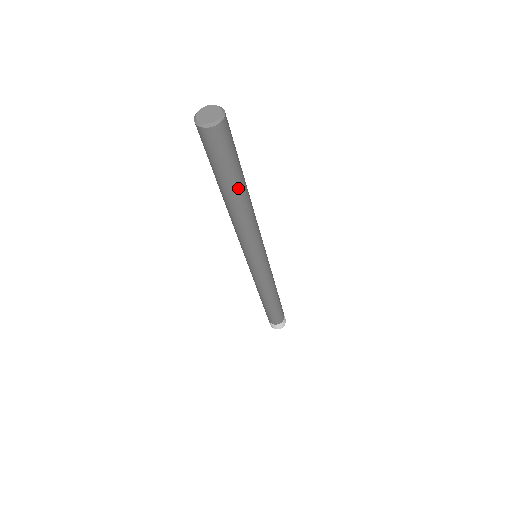
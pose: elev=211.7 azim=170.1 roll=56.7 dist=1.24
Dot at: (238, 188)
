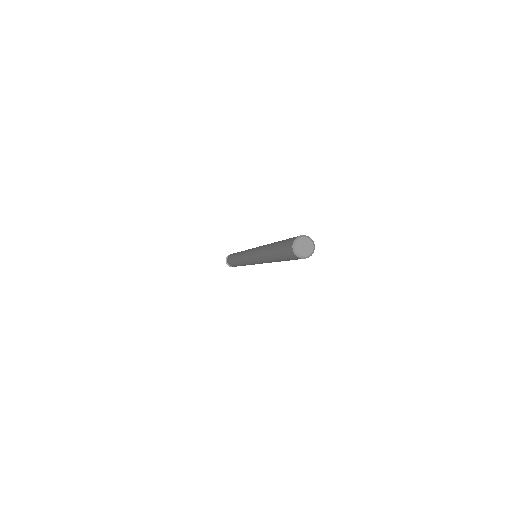
Dot at: occluded
